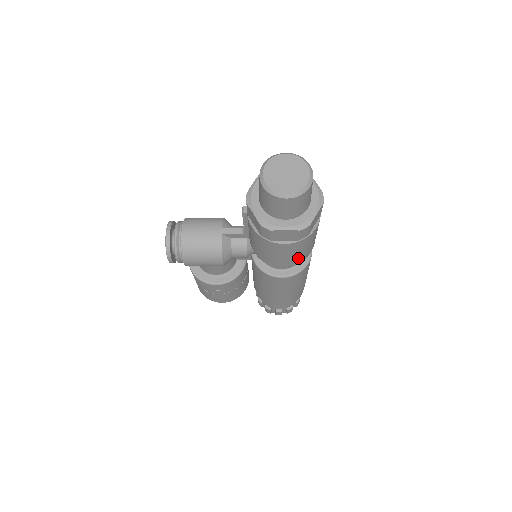
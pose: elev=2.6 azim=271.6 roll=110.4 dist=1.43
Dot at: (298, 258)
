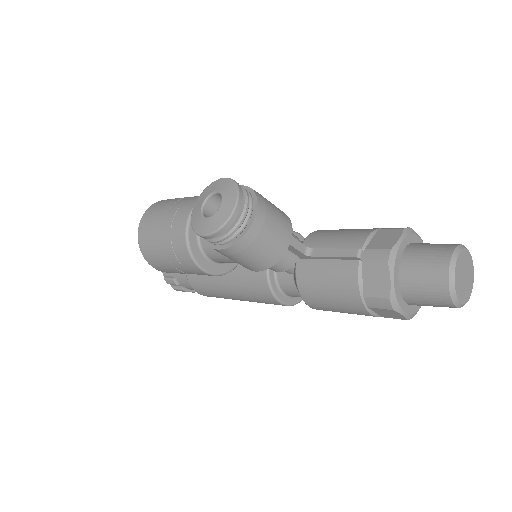
Dot at: occluded
